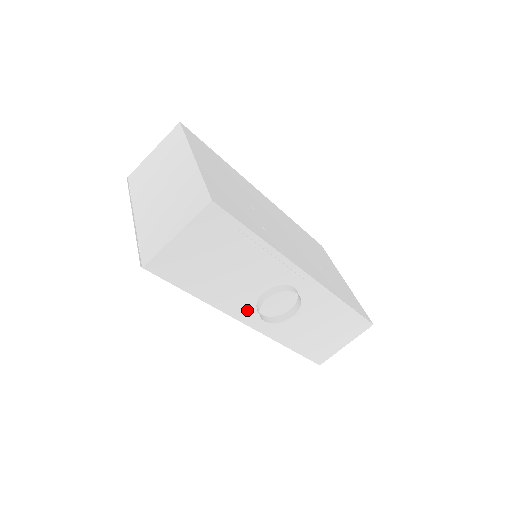
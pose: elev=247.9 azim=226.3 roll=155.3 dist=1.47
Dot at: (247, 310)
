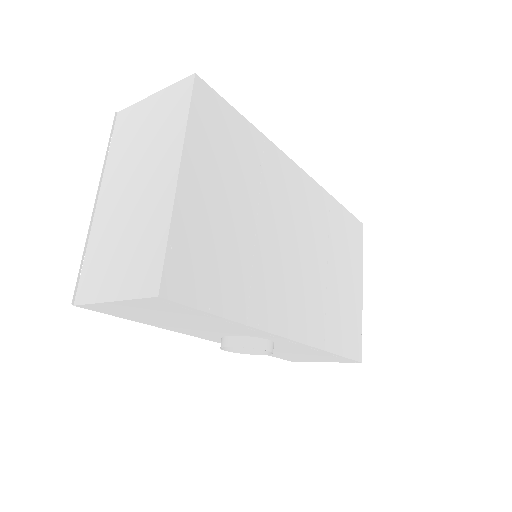
Dot at: (210, 336)
